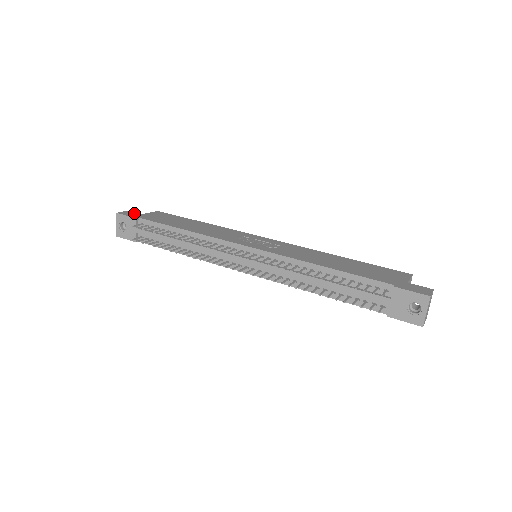
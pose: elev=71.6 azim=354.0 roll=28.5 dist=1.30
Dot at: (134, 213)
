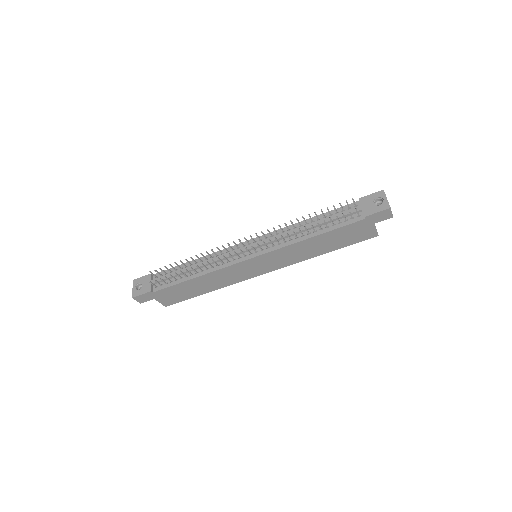
Dot at: occluded
